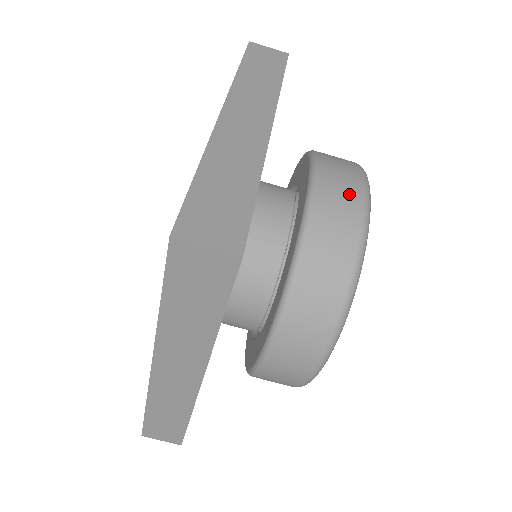
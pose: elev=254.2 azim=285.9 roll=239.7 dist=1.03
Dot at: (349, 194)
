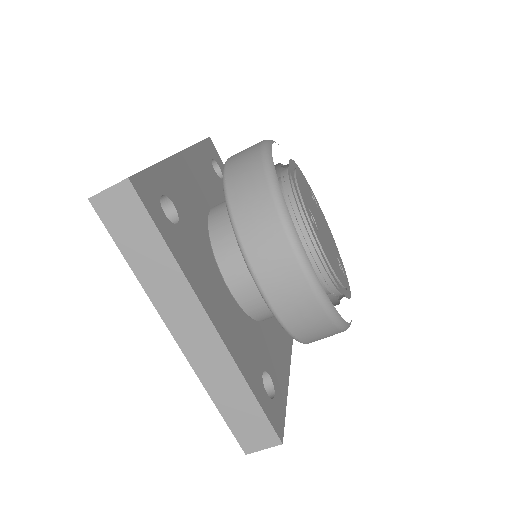
Dot at: (299, 294)
